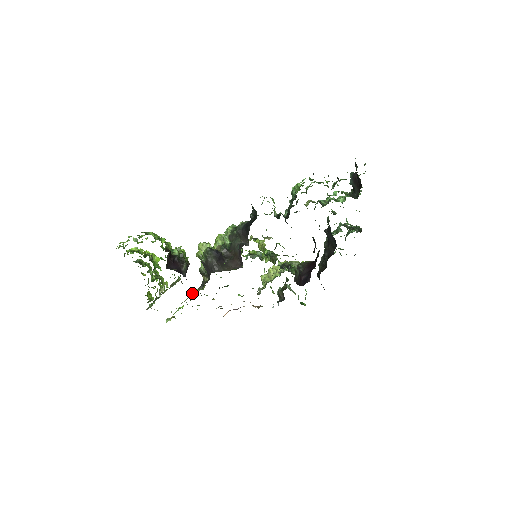
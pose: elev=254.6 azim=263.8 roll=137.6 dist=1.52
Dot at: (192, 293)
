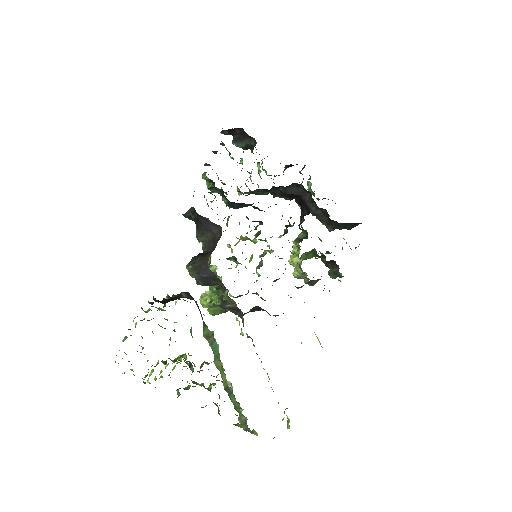
Dot at: (241, 332)
